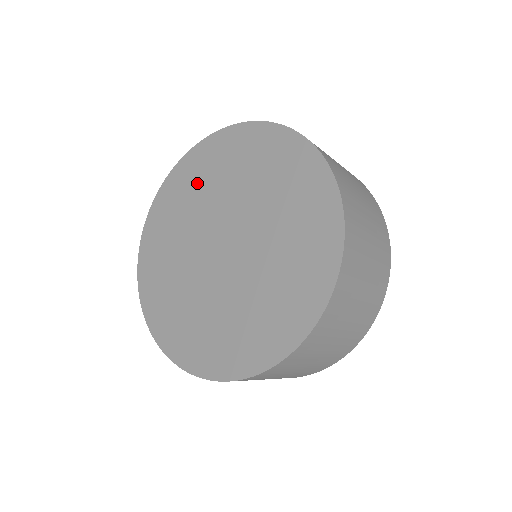
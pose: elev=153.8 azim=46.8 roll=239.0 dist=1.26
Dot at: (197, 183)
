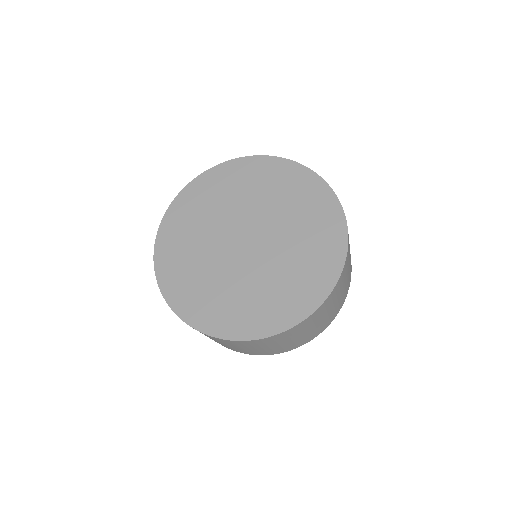
Dot at: (236, 186)
